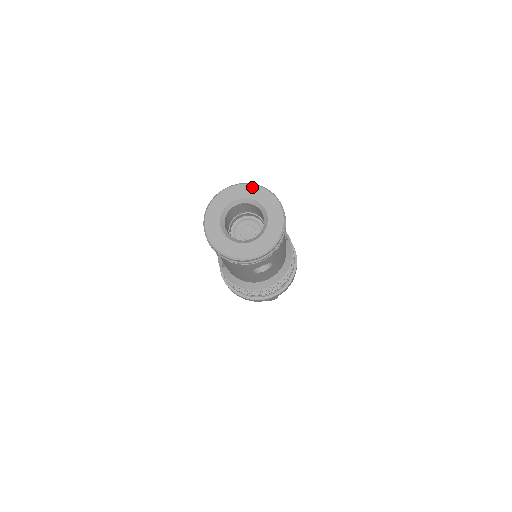
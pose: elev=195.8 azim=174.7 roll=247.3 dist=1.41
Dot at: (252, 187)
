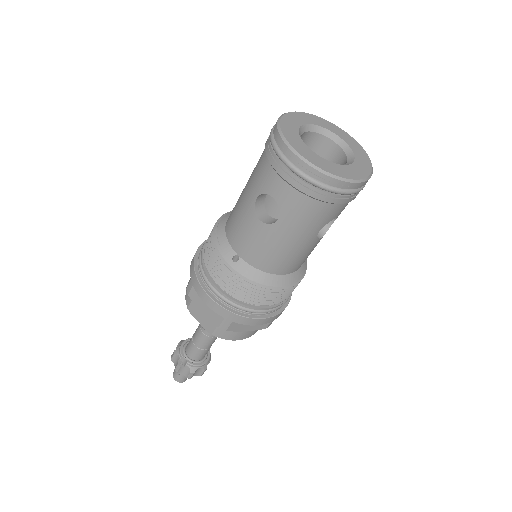
Dot at: (313, 116)
